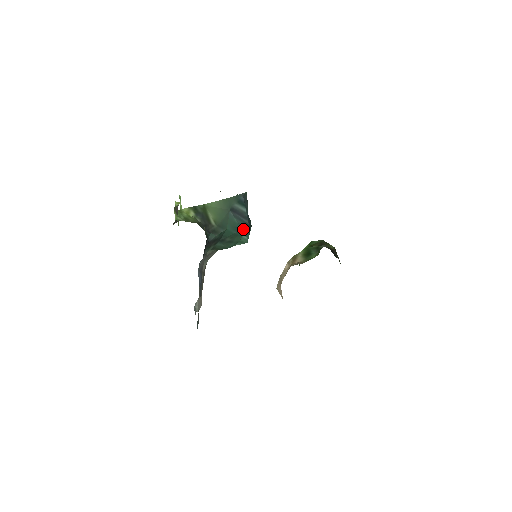
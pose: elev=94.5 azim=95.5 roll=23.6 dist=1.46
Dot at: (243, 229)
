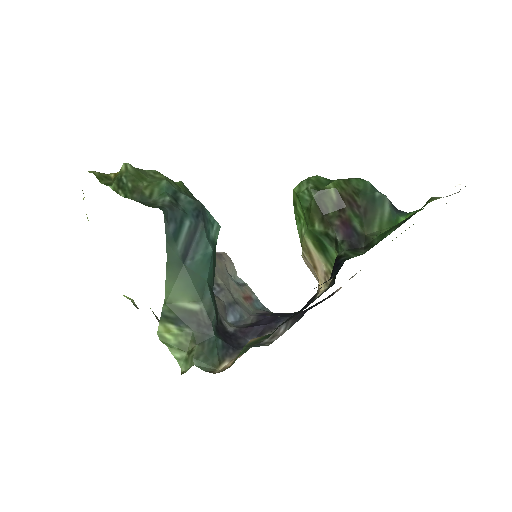
Dot at: (208, 239)
